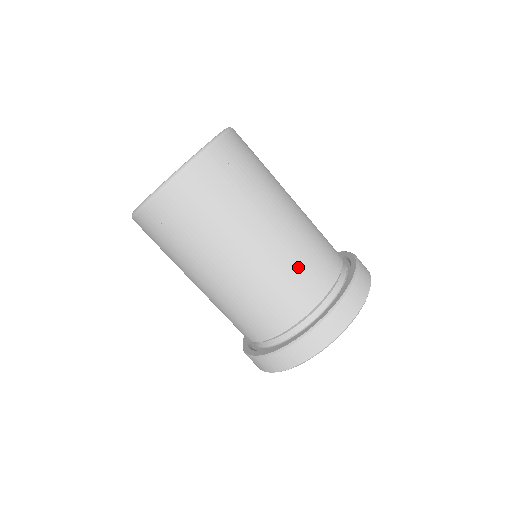
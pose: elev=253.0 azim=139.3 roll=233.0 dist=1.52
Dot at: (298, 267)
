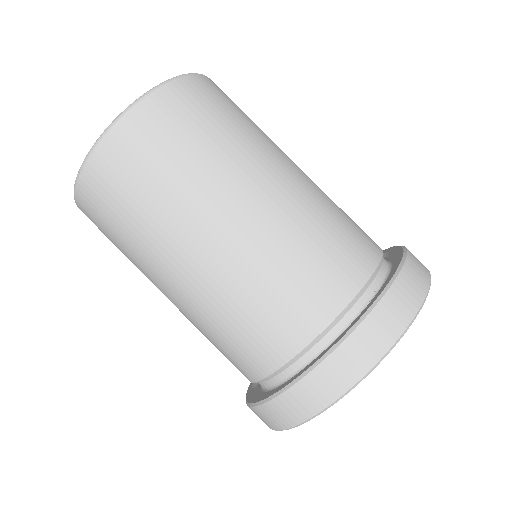
Dot at: (340, 213)
